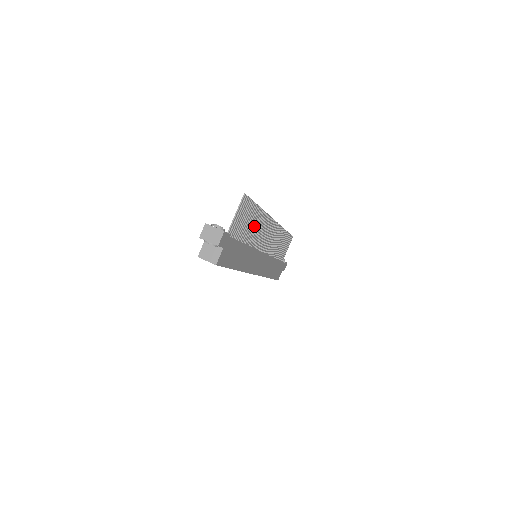
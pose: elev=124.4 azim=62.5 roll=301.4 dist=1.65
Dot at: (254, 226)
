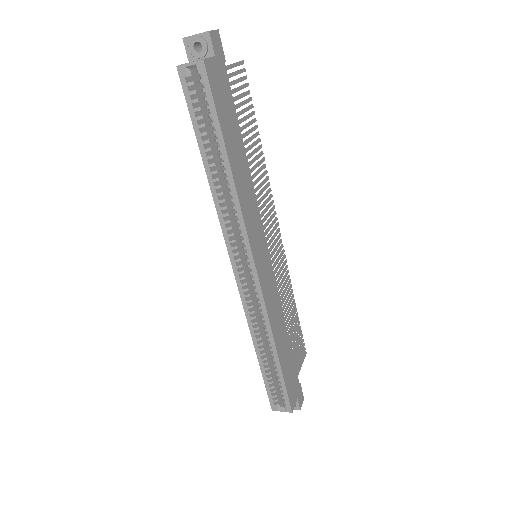
Dot at: (254, 158)
